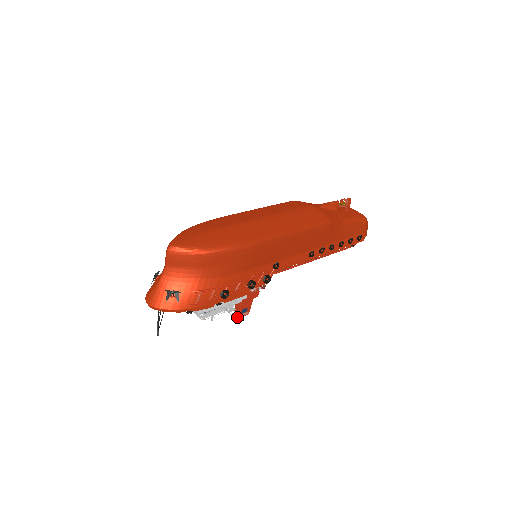
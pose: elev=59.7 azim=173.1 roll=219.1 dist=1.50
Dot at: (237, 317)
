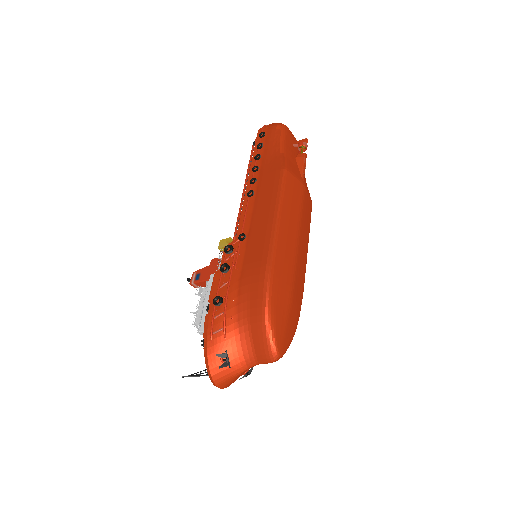
Dot at: occluded
